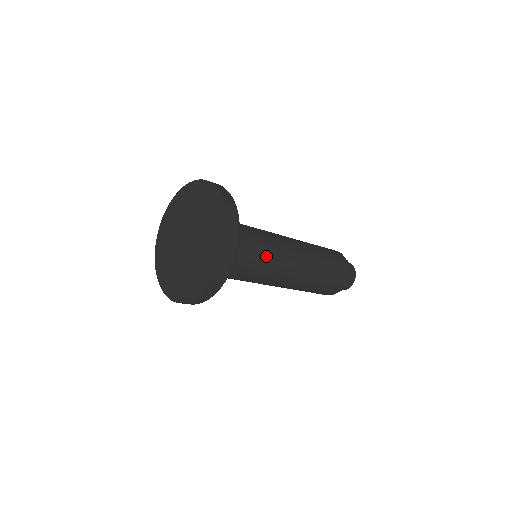
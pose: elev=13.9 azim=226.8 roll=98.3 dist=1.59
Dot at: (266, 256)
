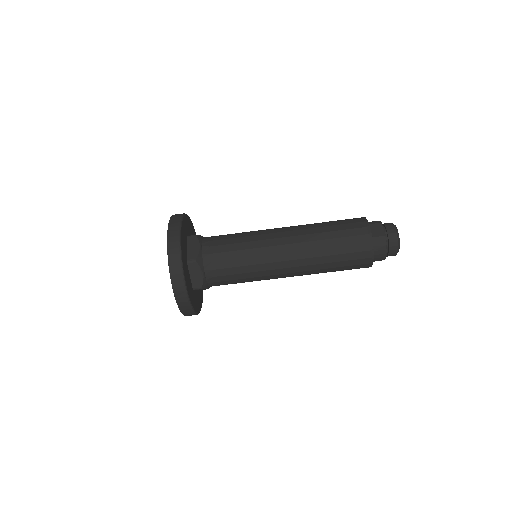
Dot at: (243, 252)
